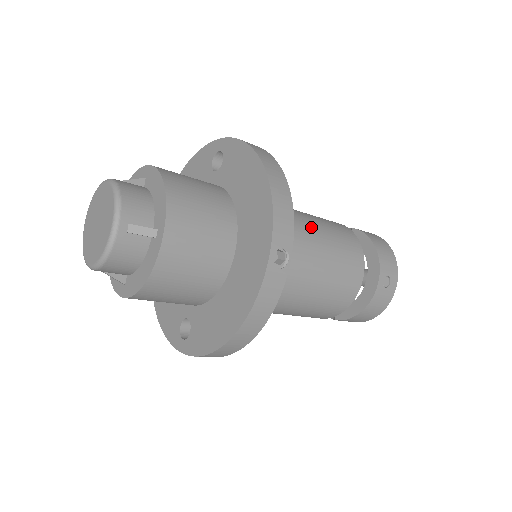
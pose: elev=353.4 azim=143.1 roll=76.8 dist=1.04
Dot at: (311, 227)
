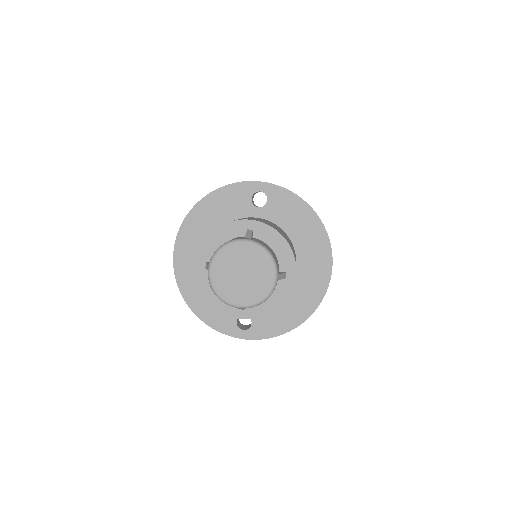
Dot at: occluded
